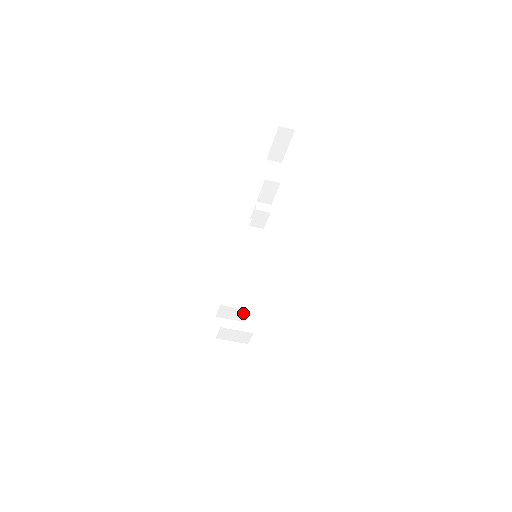
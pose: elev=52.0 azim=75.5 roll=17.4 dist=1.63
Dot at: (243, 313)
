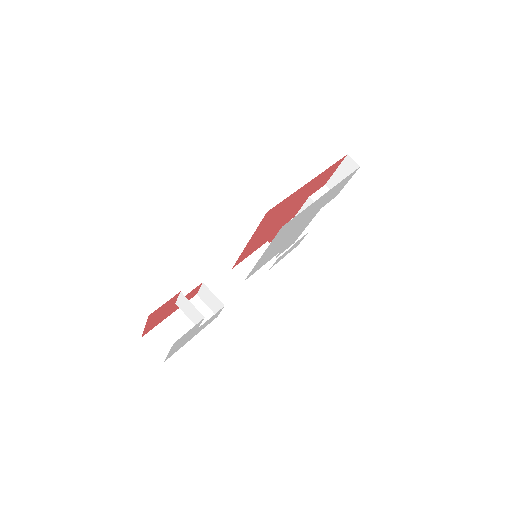
Dot at: (218, 305)
